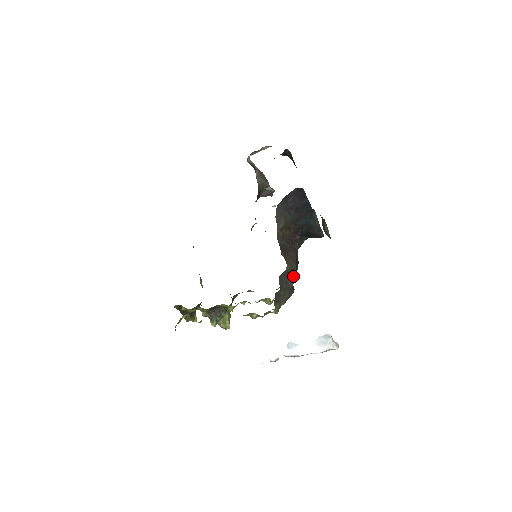
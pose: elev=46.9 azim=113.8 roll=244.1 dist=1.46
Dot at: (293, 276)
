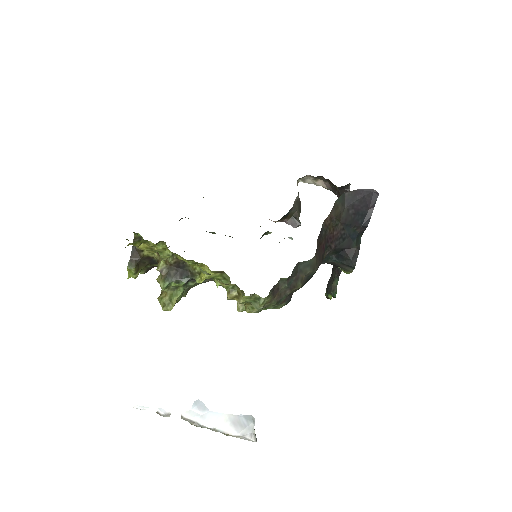
Dot at: (306, 279)
